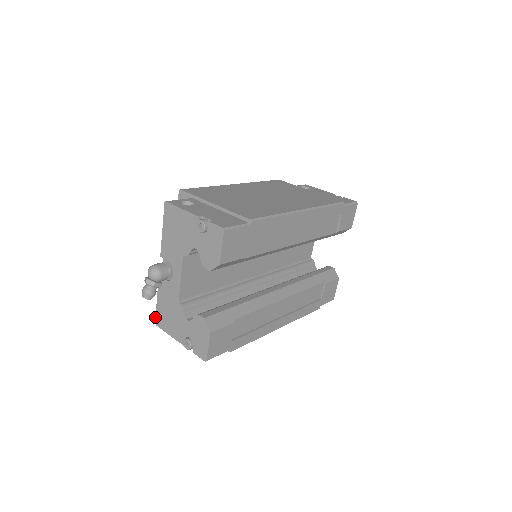
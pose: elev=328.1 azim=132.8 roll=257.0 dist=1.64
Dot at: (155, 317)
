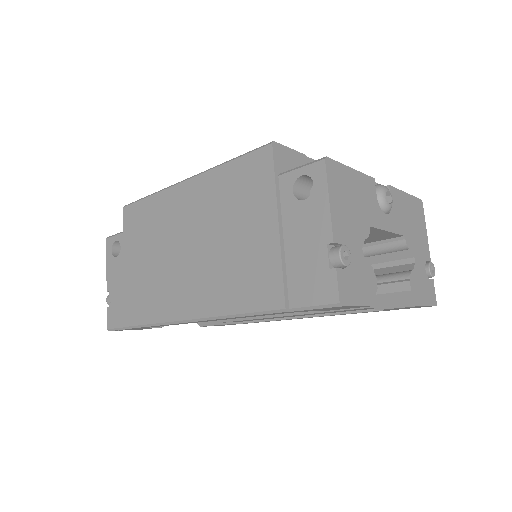
Dot at: occluded
